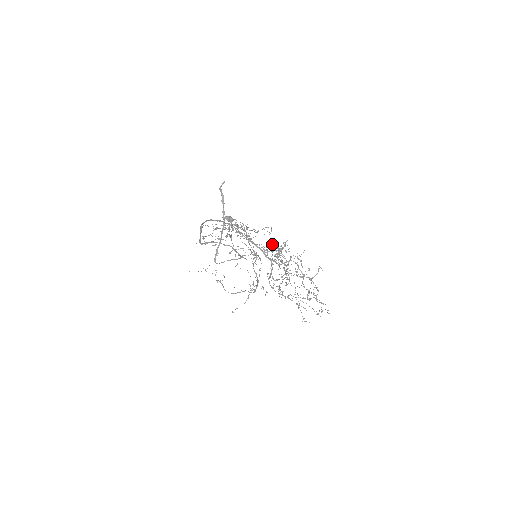
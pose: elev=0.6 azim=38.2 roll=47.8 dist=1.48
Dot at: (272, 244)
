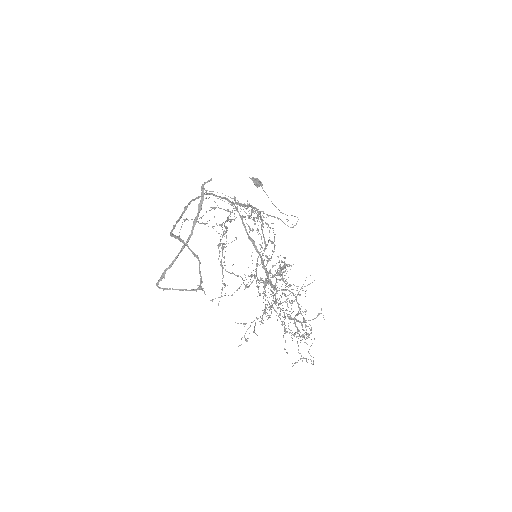
Dot at: occluded
